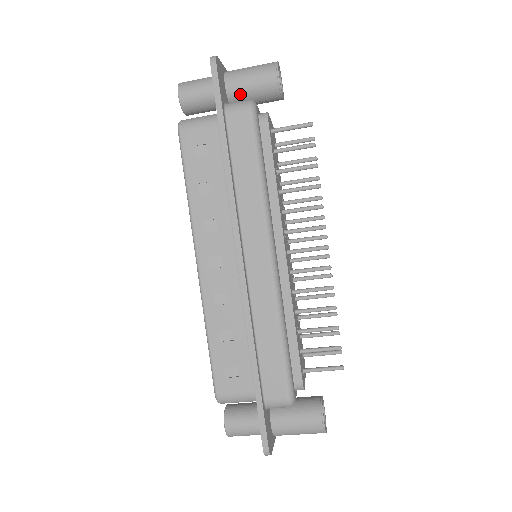
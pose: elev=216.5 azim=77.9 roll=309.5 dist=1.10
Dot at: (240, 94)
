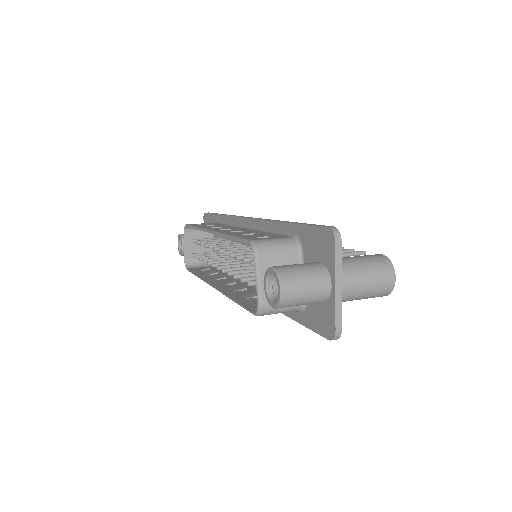
Dot at: occluded
